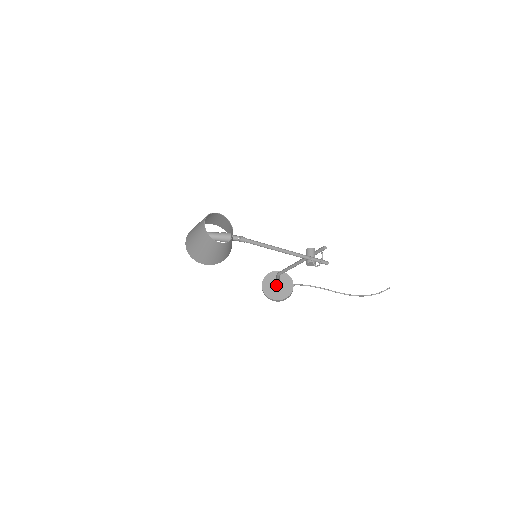
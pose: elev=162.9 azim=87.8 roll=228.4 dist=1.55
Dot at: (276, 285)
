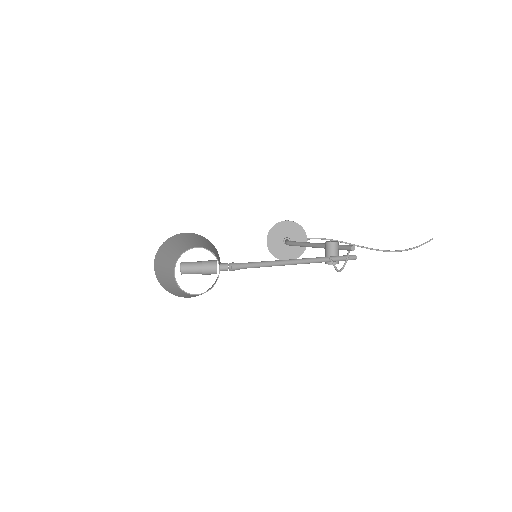
Dot at: occluded
